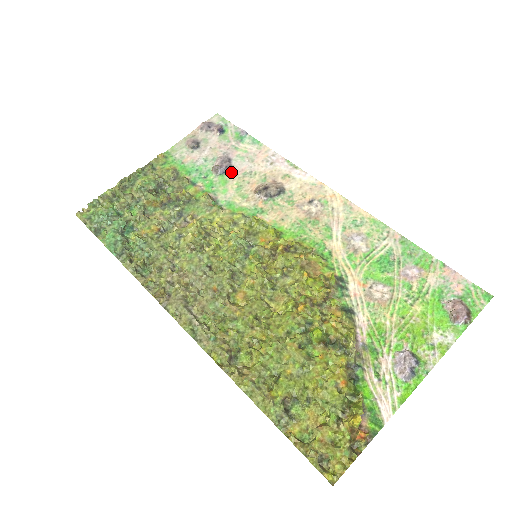
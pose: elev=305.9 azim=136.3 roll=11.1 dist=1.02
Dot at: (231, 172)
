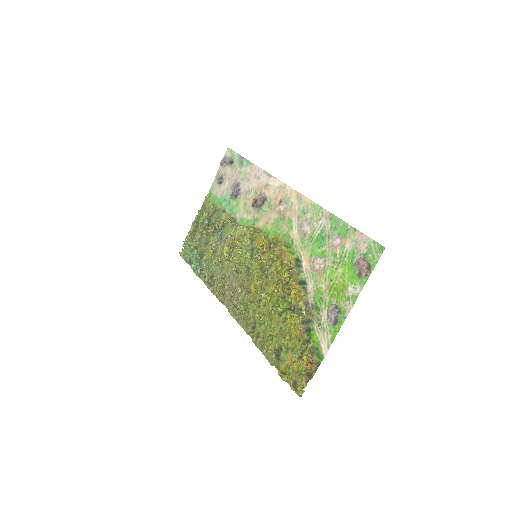
Dot at: (240, 194)
